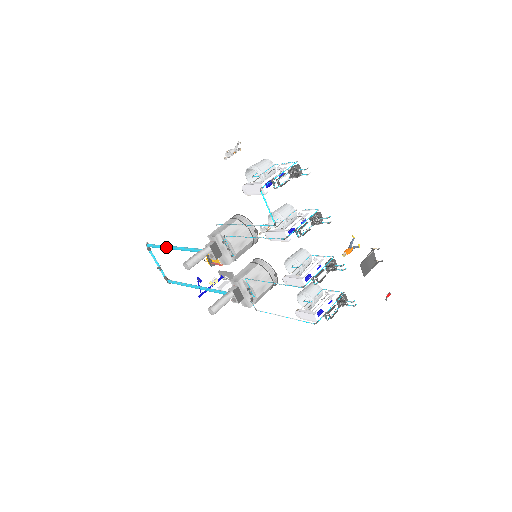
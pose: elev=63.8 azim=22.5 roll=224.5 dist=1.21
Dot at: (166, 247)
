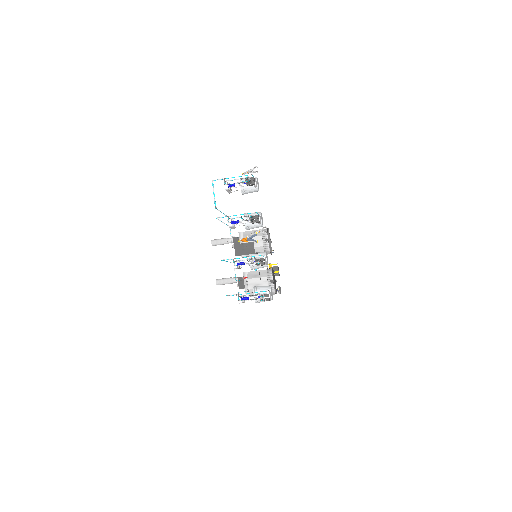
Dot at: occluded
